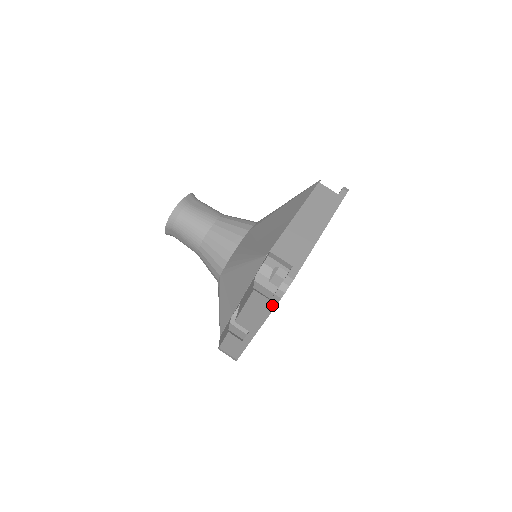
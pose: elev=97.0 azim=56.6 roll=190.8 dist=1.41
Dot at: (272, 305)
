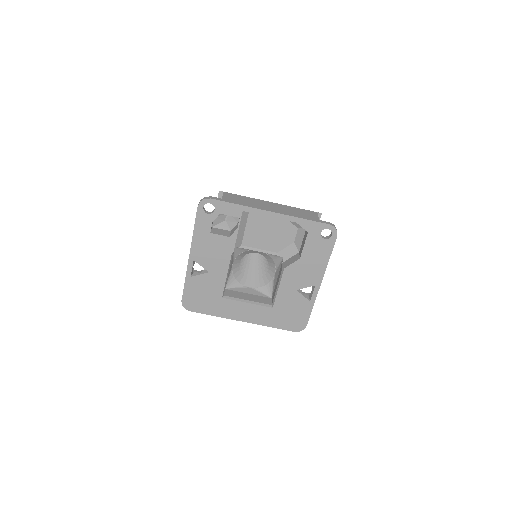
Dot at: (196, 217)
